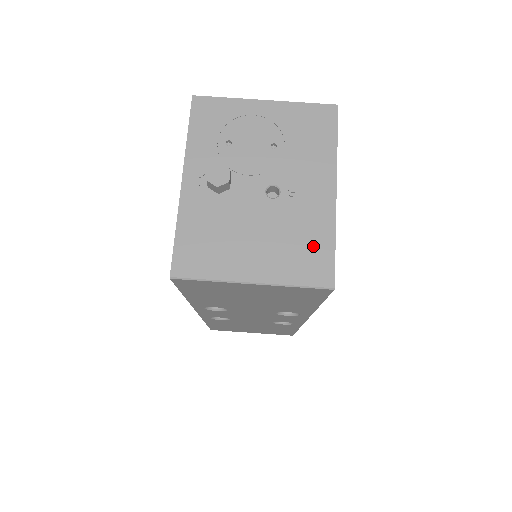
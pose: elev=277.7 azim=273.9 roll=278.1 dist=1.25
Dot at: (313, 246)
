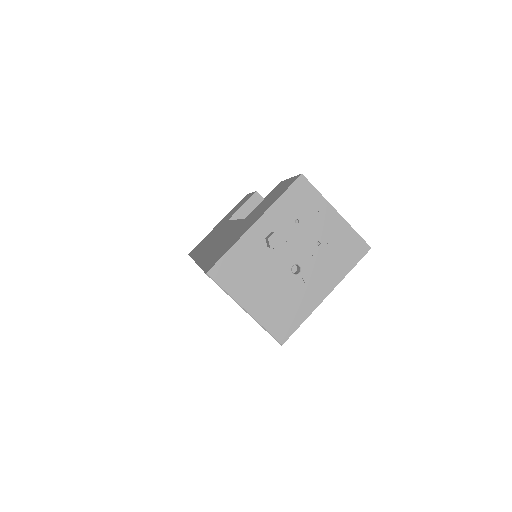
Dot at: (291, 315)
